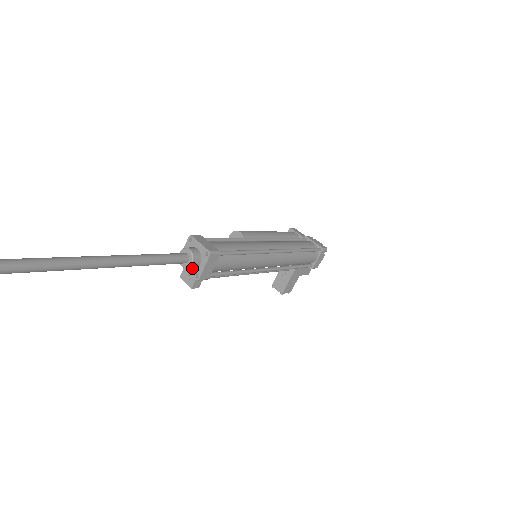
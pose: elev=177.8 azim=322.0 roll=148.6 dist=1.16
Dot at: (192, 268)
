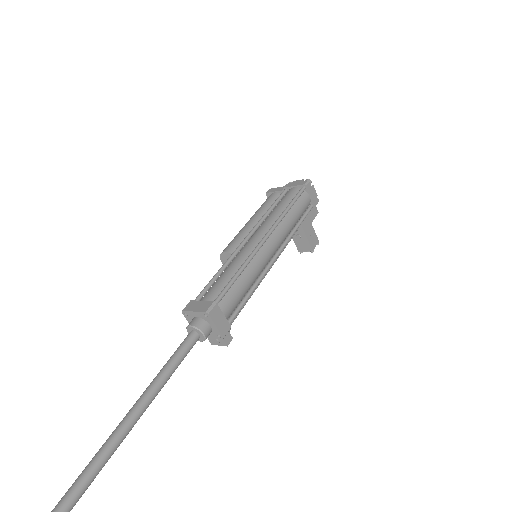
Dot at: (210, 333)
